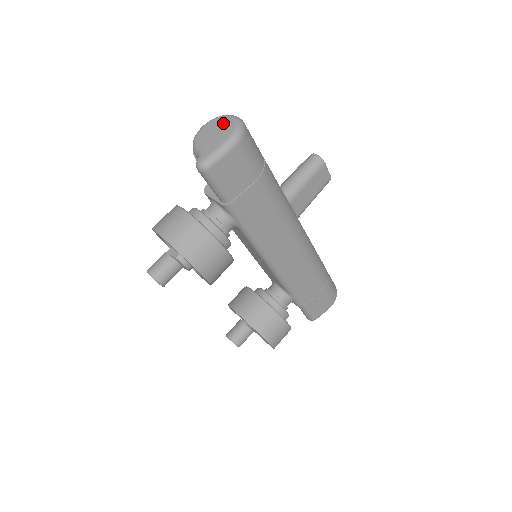
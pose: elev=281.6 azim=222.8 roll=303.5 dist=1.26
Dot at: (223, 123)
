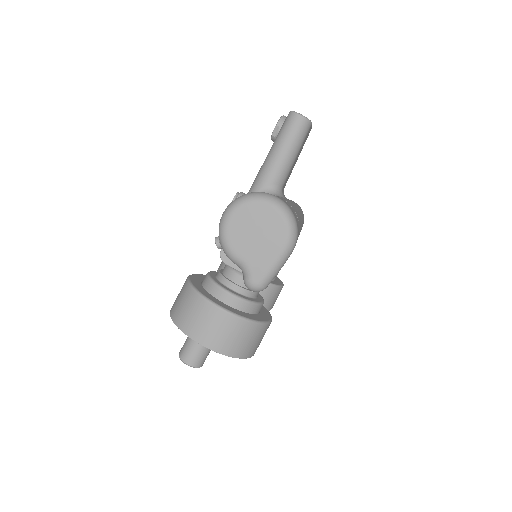
Dot at: (263, 217)
